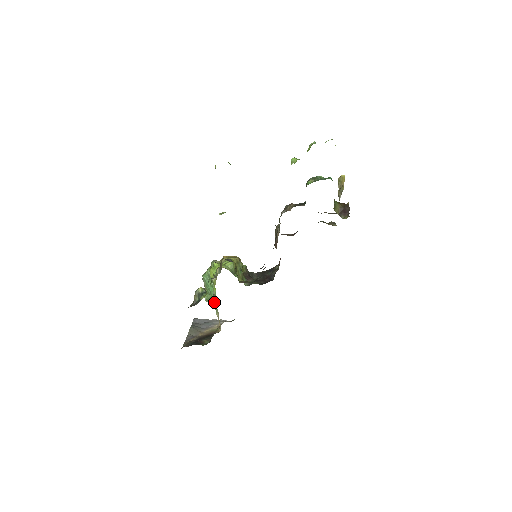
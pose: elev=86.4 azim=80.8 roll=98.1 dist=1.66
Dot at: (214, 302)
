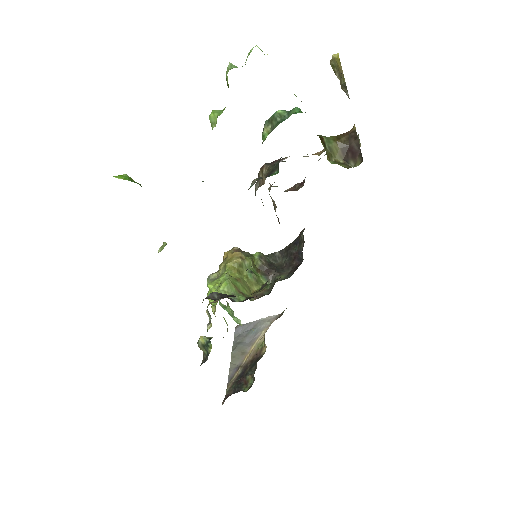
Dot at: (238, 323)
